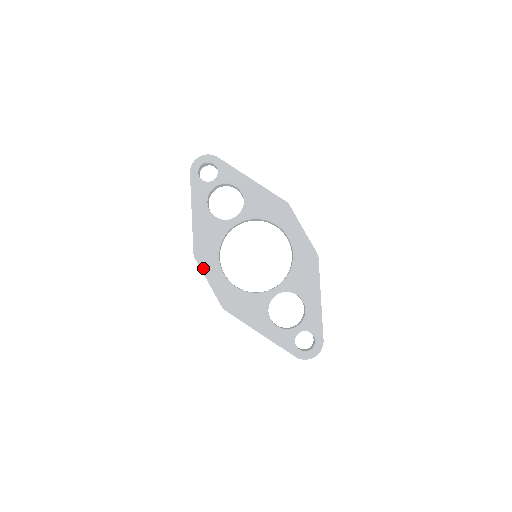
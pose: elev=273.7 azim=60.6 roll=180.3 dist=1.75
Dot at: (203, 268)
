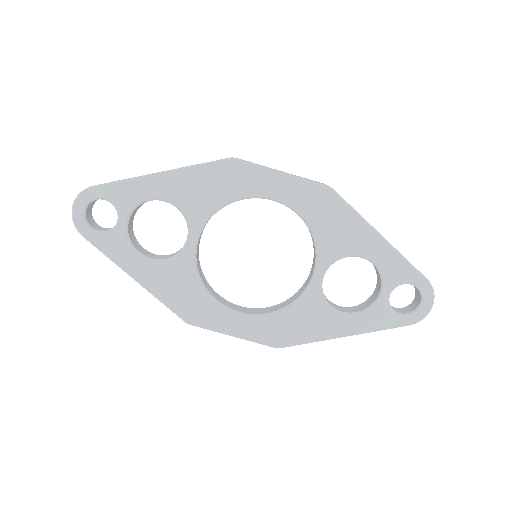
Dot at: (211, 327)
